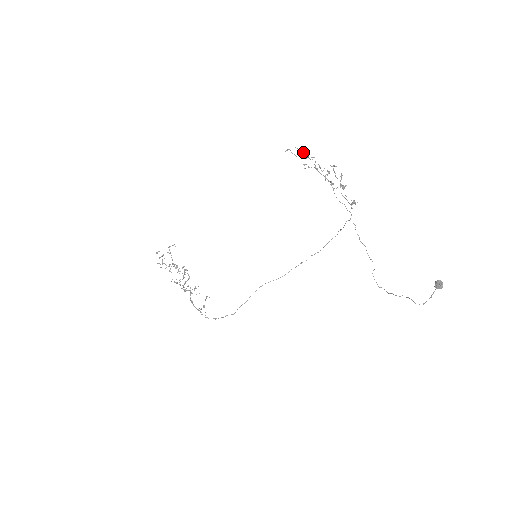
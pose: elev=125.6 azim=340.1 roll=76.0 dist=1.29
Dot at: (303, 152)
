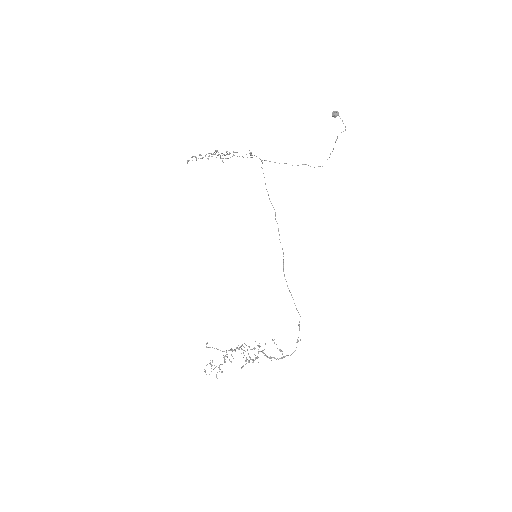
Dot at: (195, 156)
